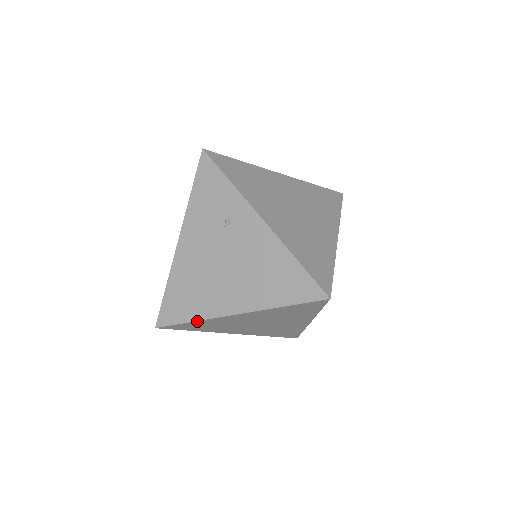
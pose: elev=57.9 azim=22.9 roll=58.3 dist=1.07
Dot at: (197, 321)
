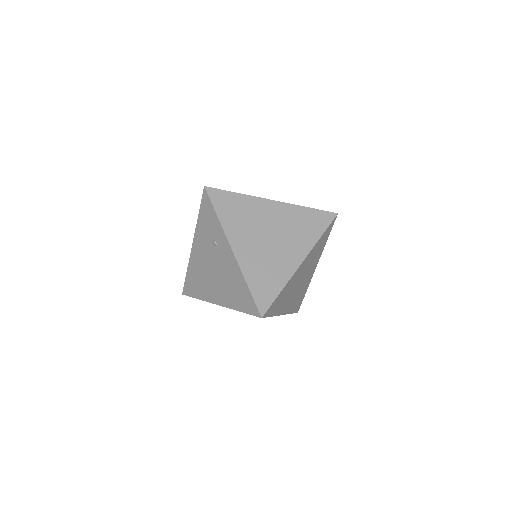
Dot at: occluded
